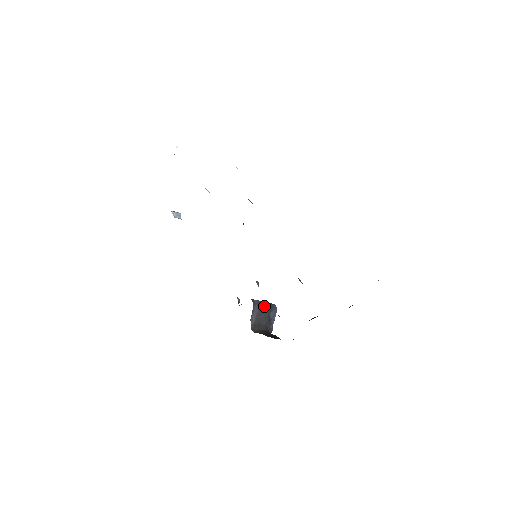
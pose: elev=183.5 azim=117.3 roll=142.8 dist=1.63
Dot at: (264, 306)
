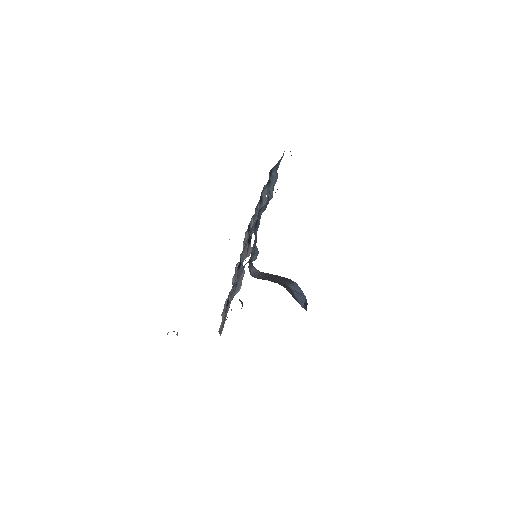
Dot at: (275, 277)
